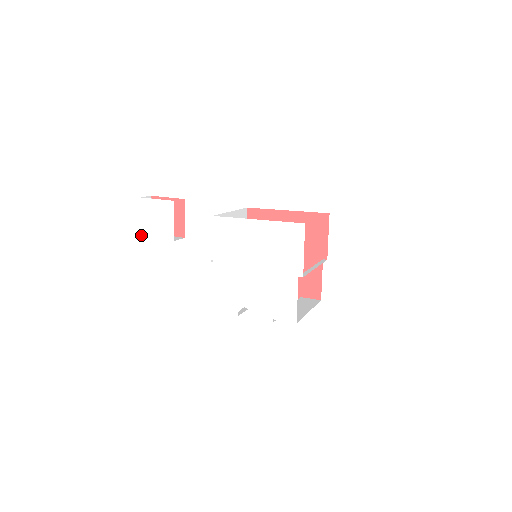
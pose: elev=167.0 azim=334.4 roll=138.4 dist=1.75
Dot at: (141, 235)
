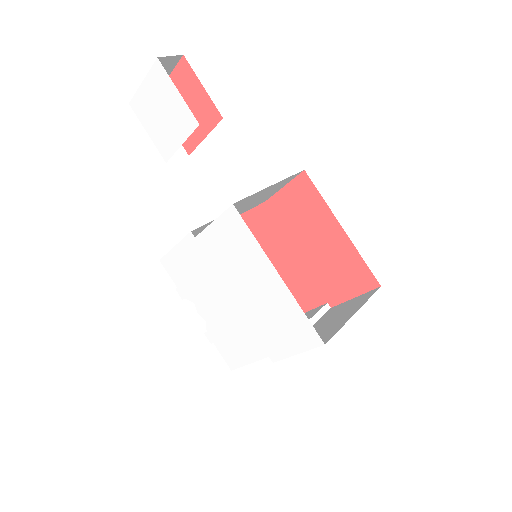
Dot at: (130, 103)
